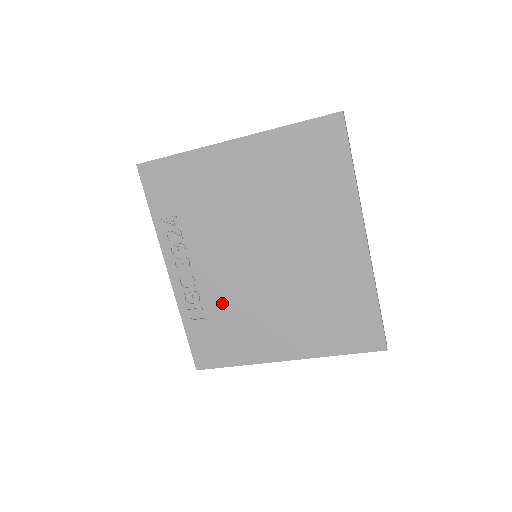
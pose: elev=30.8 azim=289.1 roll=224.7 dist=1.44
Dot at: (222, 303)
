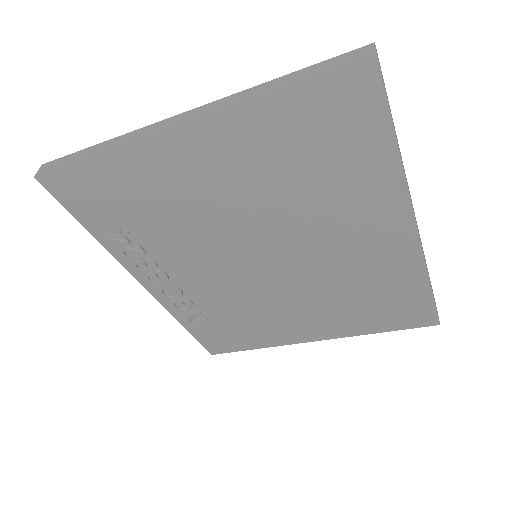
Dot at: (224, 305)
